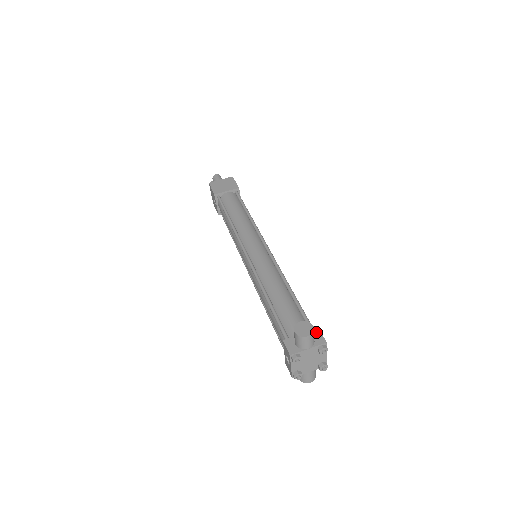
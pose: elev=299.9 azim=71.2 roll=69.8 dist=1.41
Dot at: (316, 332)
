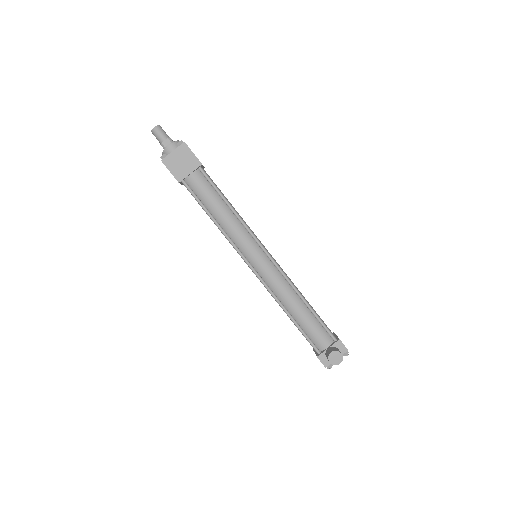
Dot at: (339, 343)
